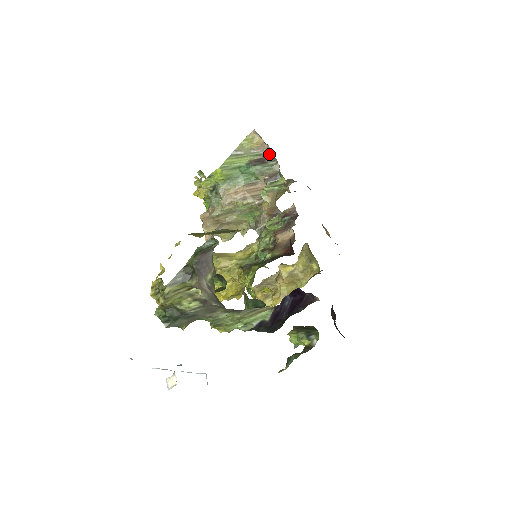
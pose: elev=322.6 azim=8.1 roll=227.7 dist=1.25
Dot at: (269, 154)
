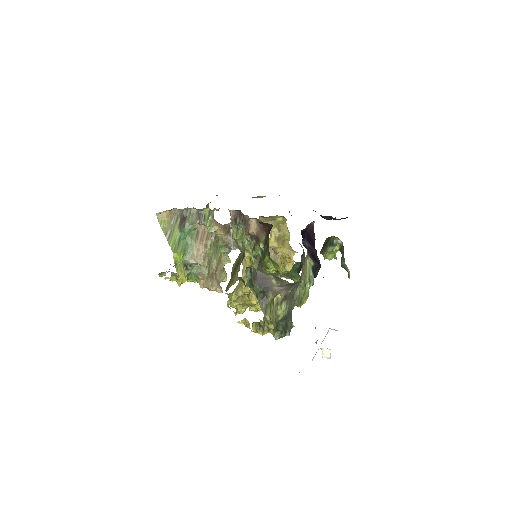
Dot at: (180, 212)
